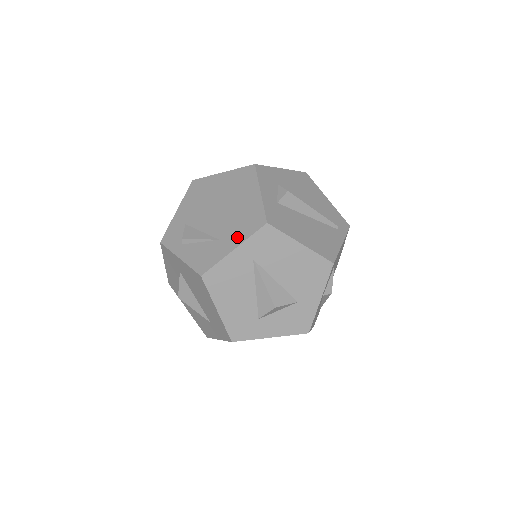
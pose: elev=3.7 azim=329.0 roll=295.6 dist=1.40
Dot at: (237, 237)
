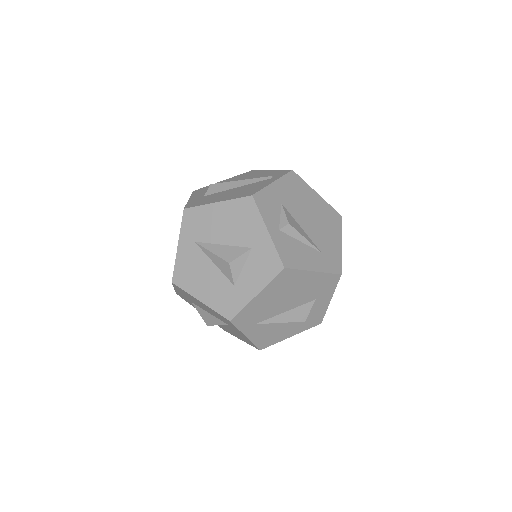
Dot at: occluded
